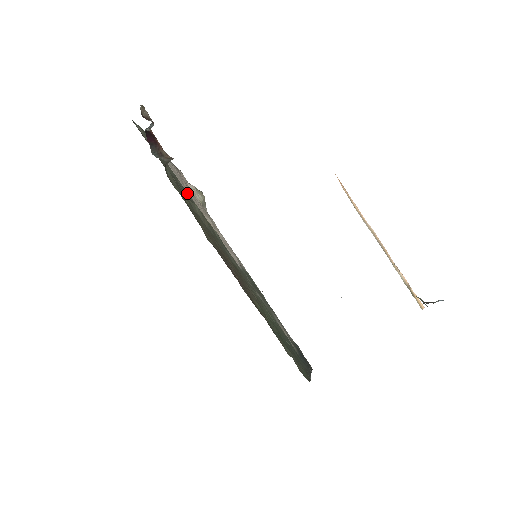
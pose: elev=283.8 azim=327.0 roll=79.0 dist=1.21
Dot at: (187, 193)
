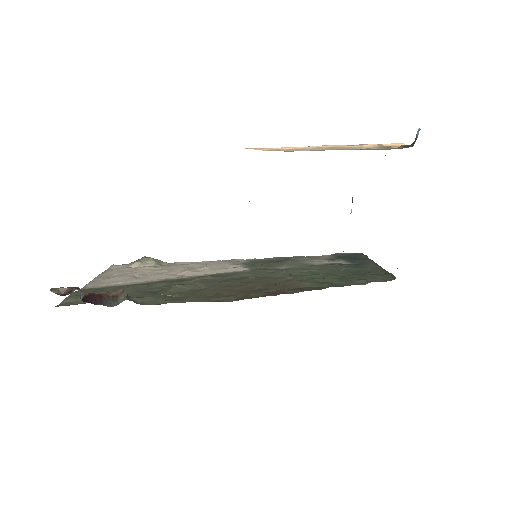
Dot at: (156, 284)
